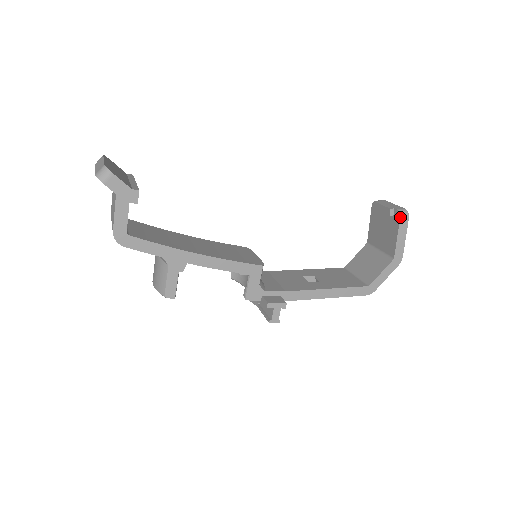
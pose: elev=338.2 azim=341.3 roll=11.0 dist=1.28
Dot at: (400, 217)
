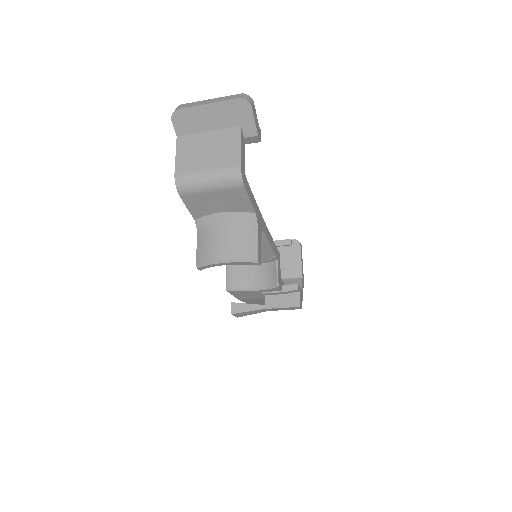
Dot at: (300, 243)
